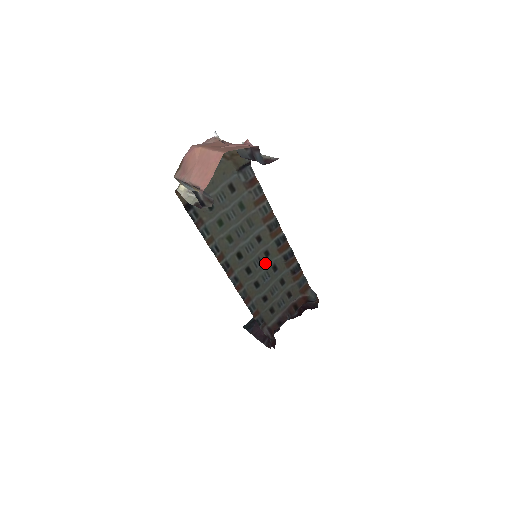
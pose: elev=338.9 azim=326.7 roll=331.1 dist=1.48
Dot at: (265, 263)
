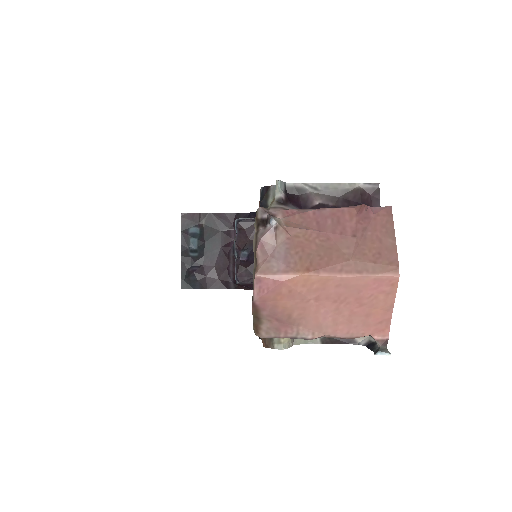
Dot at: occluded
